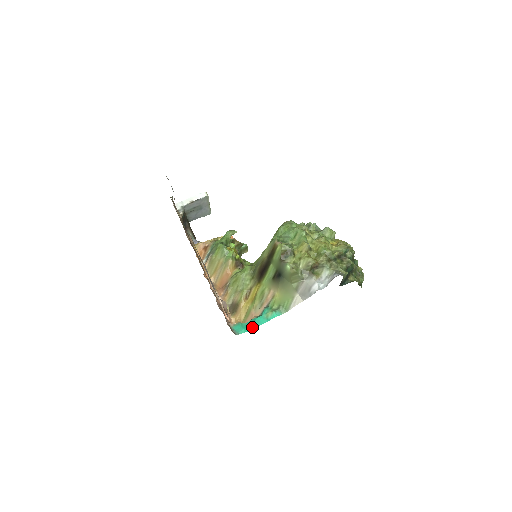
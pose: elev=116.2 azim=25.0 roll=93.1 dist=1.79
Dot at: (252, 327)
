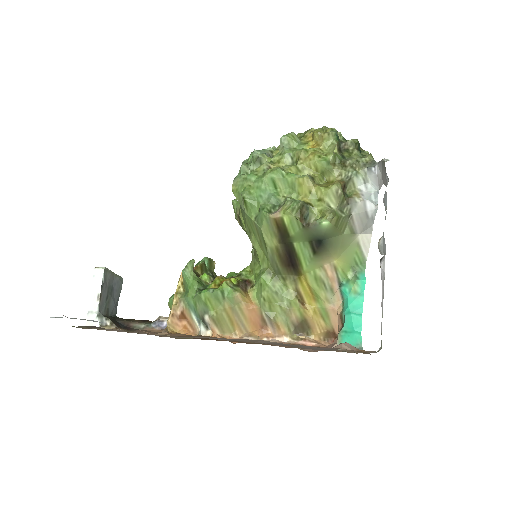
Dot at: (359, 321)
